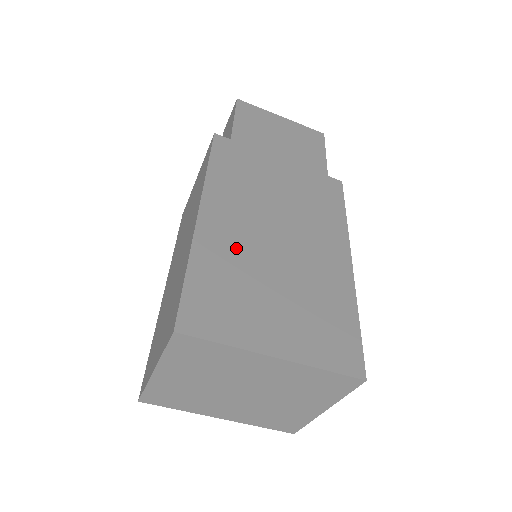
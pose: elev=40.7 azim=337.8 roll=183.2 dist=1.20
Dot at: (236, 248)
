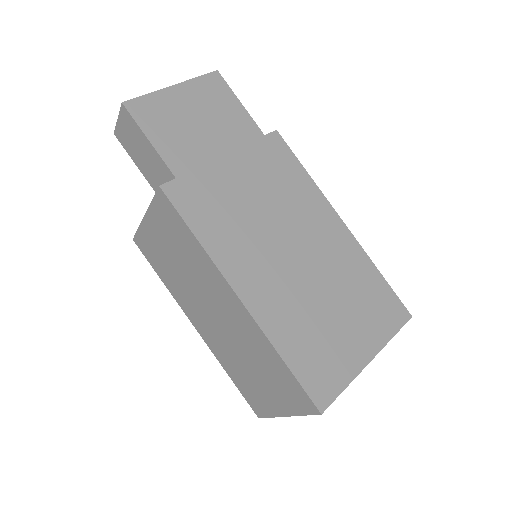
Dot at: (287, 303)
